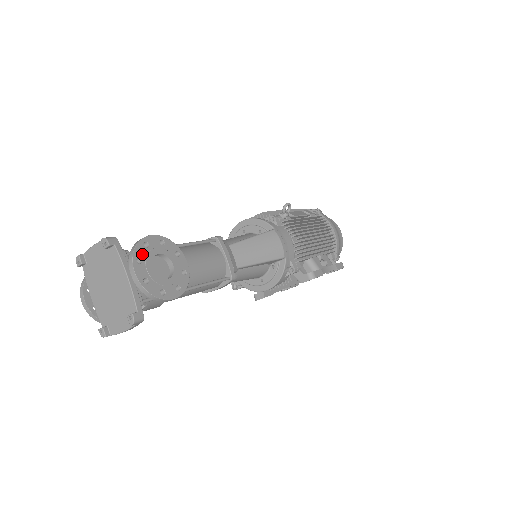
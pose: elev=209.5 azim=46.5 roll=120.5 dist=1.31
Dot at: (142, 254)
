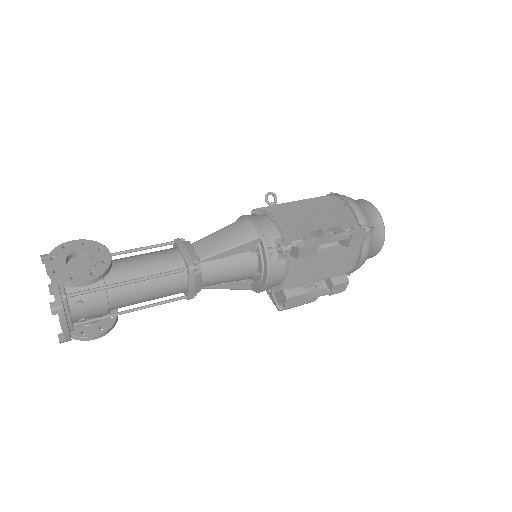
Dot at: (58, 254)
